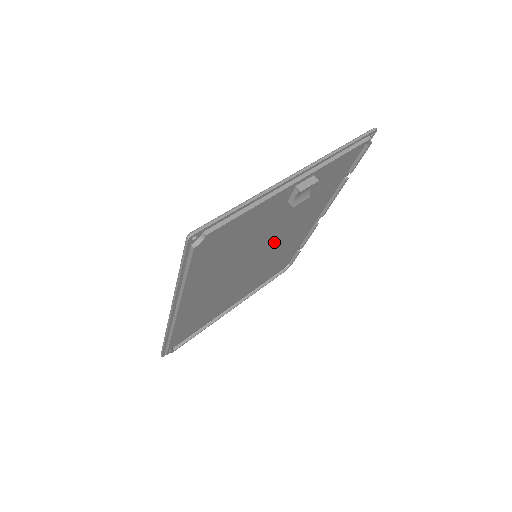
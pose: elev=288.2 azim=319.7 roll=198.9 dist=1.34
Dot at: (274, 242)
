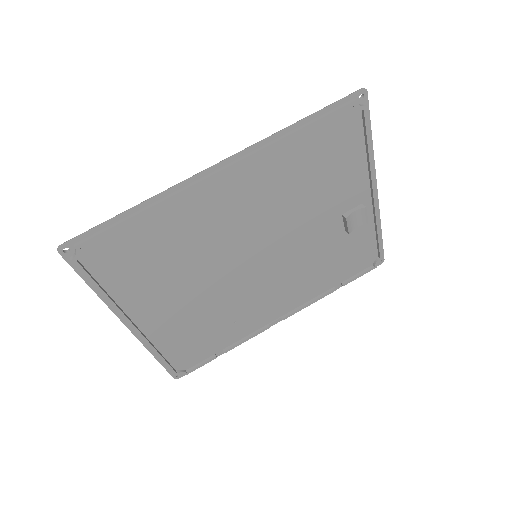
Dot at: (271, 267)
